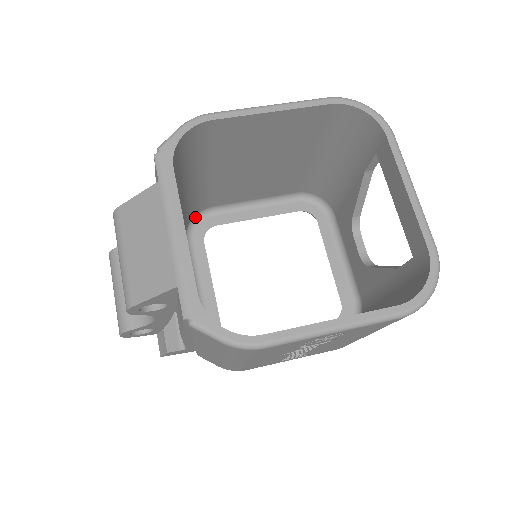
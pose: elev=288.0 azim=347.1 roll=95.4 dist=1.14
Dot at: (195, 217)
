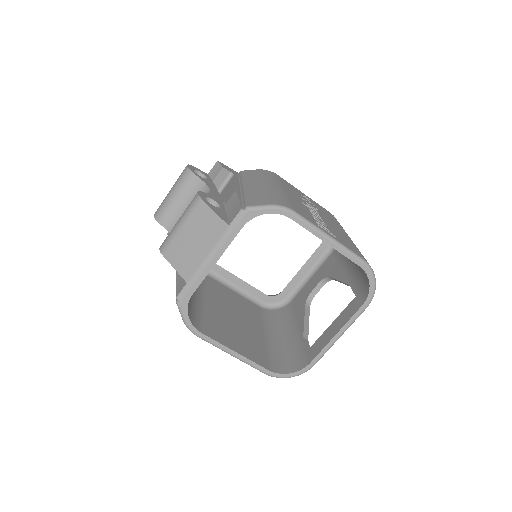
Dot at: occluded
